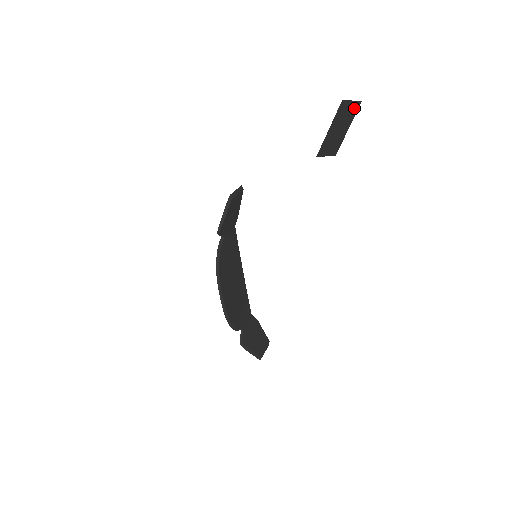
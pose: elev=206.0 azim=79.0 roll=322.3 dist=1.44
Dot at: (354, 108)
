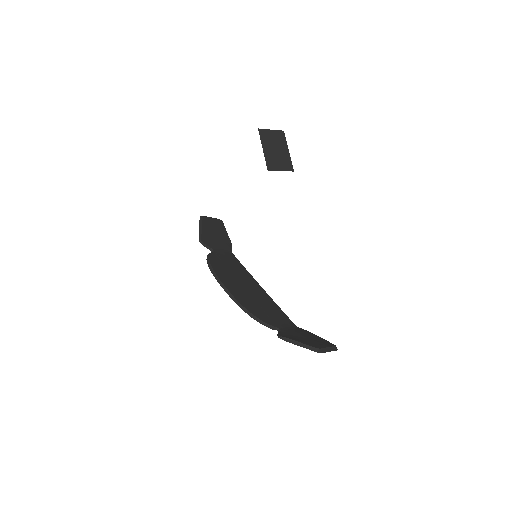
Dot at: (279, 135)
